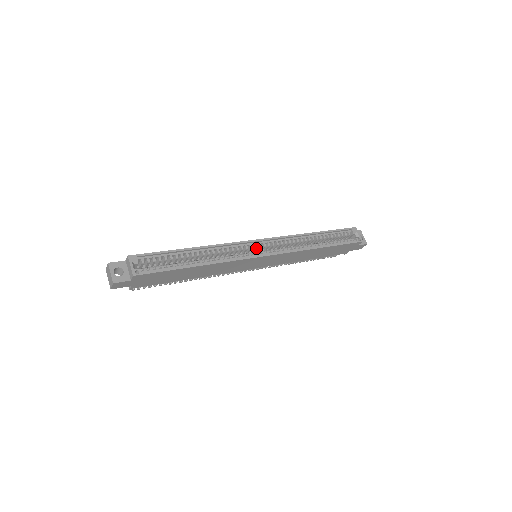
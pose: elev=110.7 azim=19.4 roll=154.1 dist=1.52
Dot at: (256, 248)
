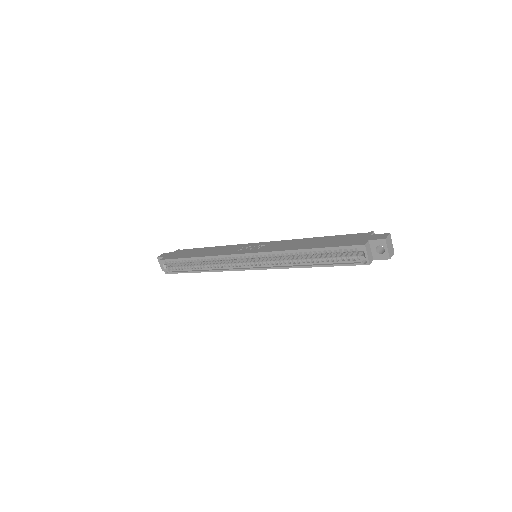
Dot at: (245, 258)
